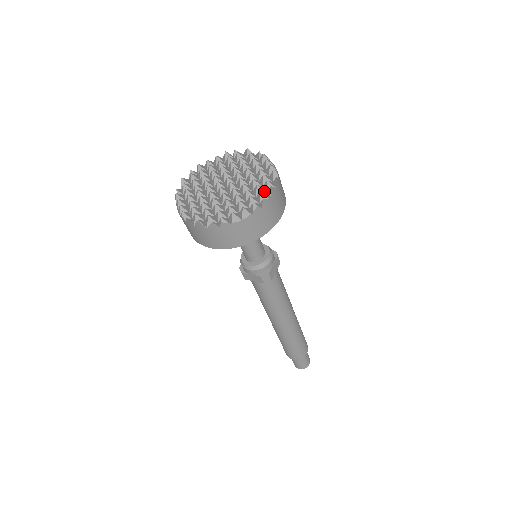
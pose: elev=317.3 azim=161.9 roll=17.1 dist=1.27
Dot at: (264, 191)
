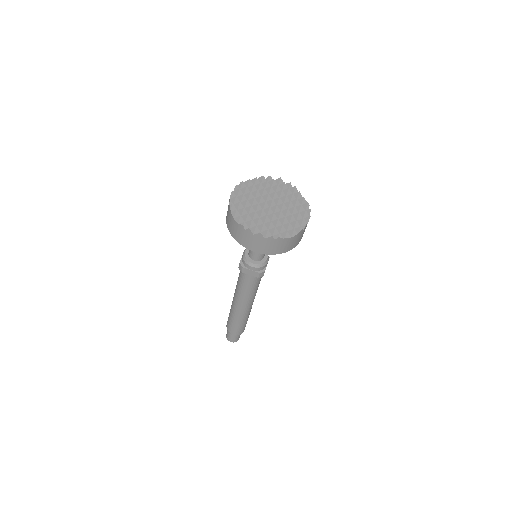
Dot at: (302, 217)
